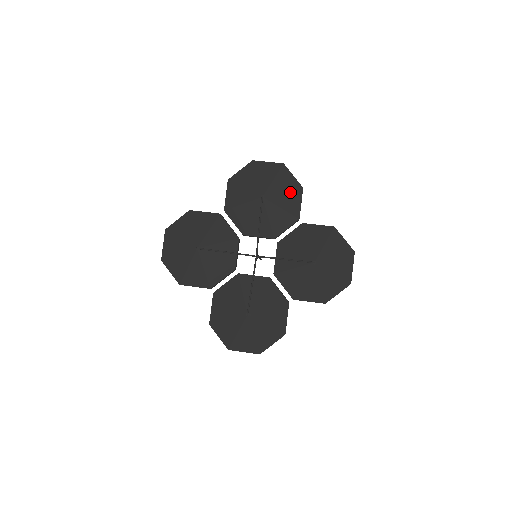
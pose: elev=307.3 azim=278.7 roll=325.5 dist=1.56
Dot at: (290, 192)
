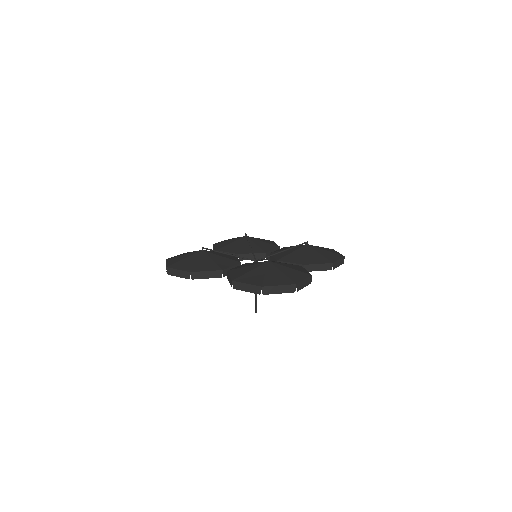
Dot at: (265, 240)
